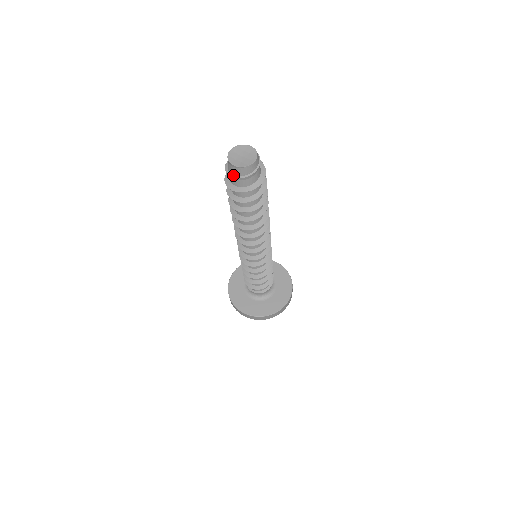
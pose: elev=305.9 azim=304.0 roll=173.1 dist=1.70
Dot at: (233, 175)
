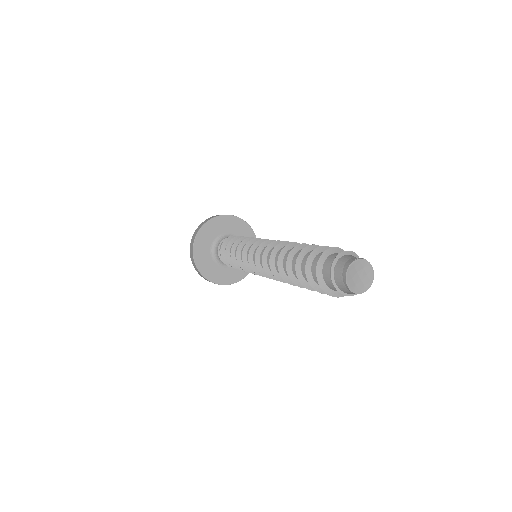
Dot at: (337, 286)
